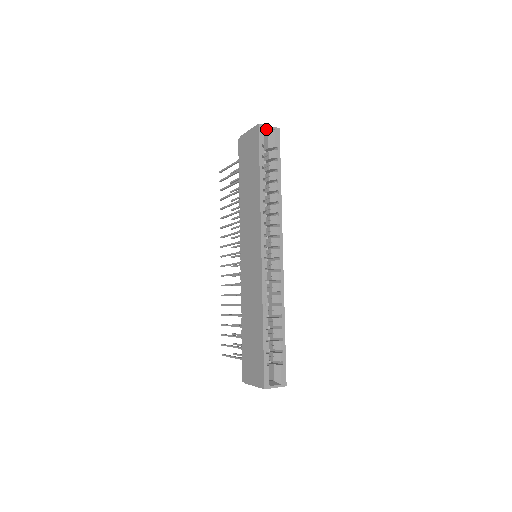
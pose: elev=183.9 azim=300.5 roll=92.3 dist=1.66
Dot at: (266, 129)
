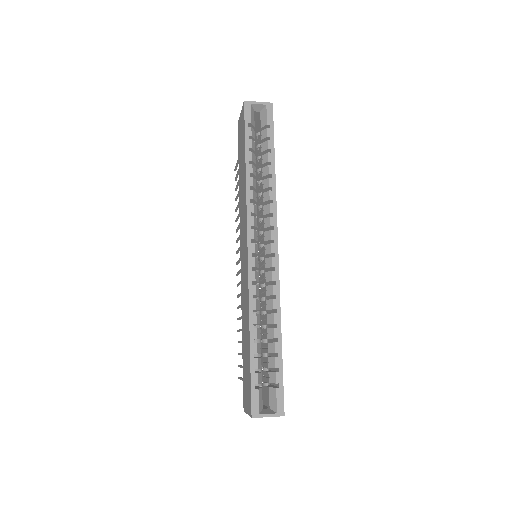
Dot at: (255, 106)
